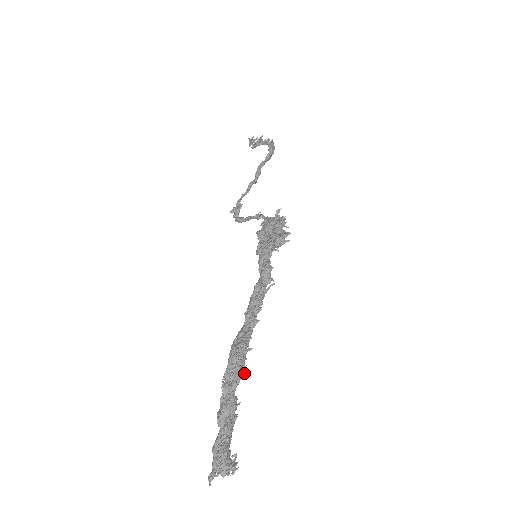
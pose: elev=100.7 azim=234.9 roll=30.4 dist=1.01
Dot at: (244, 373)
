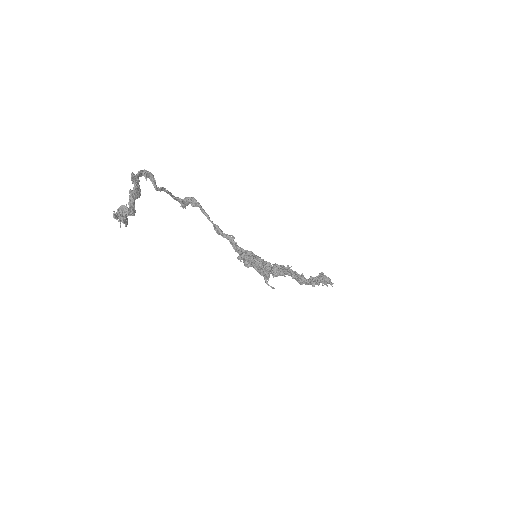
Dot at: (310, 283)
